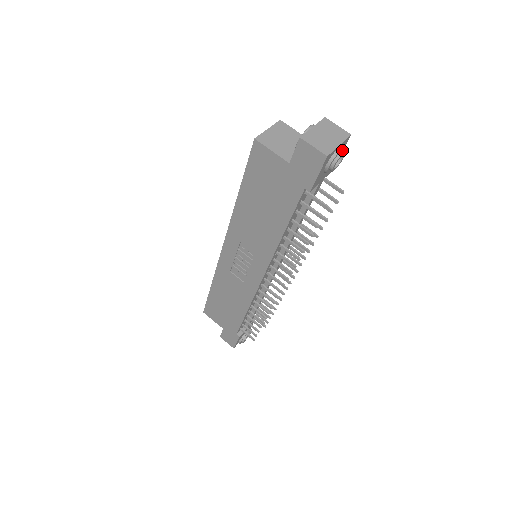
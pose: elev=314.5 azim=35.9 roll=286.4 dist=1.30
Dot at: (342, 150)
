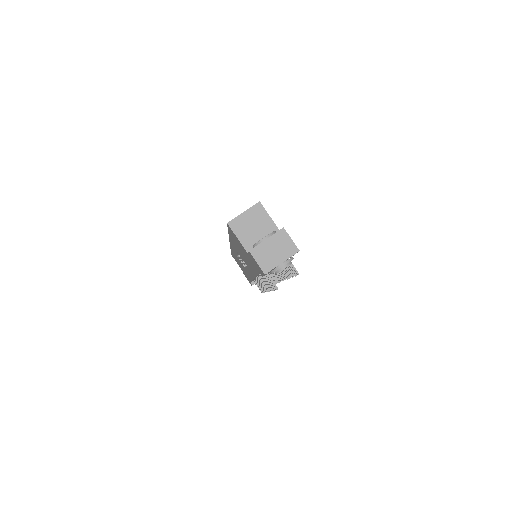
Dot at: (286, 264)
